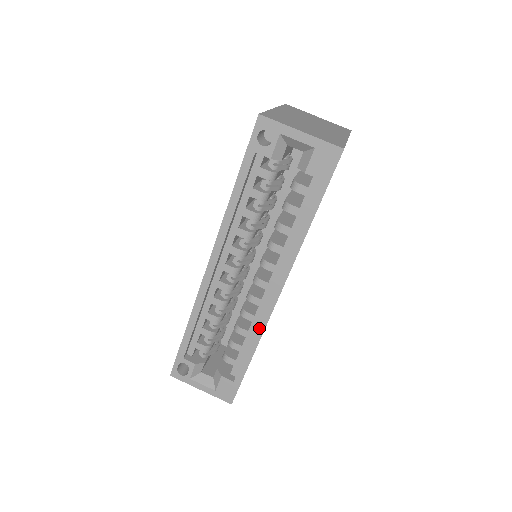
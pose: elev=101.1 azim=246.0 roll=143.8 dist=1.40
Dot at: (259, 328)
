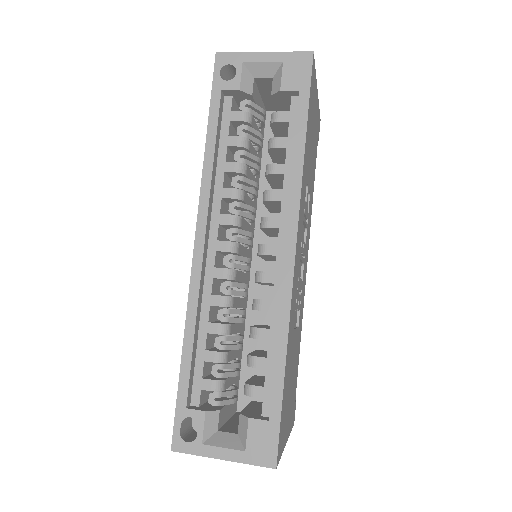
Dot at: (282, 310)
